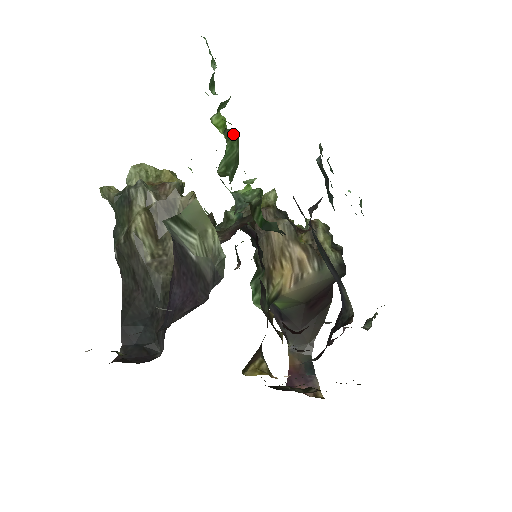
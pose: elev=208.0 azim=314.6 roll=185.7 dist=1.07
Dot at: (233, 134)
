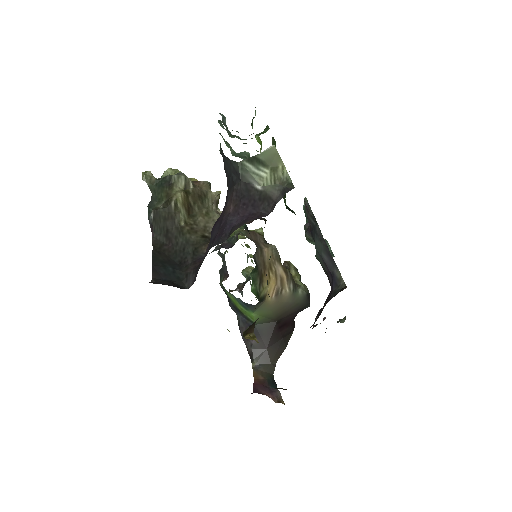
Dot at: (275, 144)
